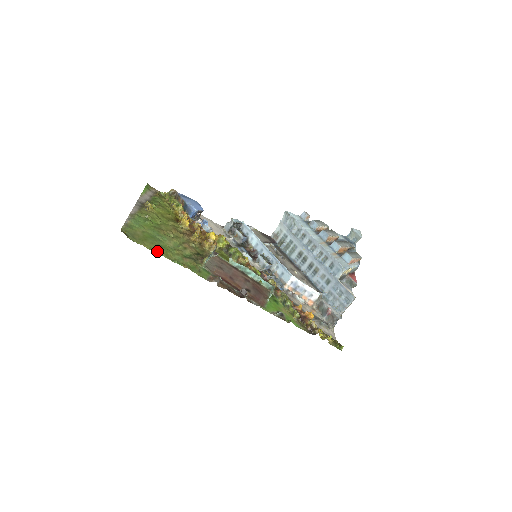
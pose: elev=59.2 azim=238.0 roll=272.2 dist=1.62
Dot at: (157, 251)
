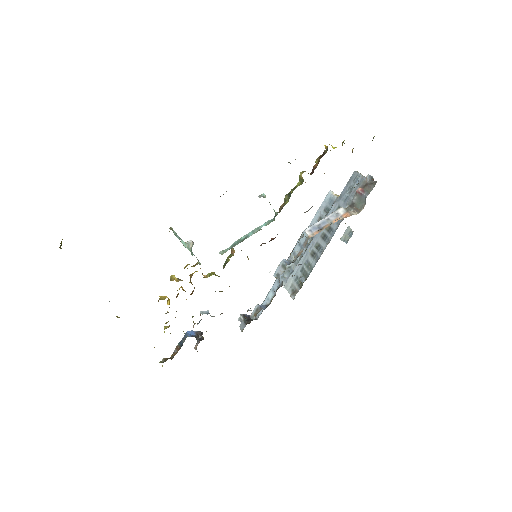
Dot at: occluded
